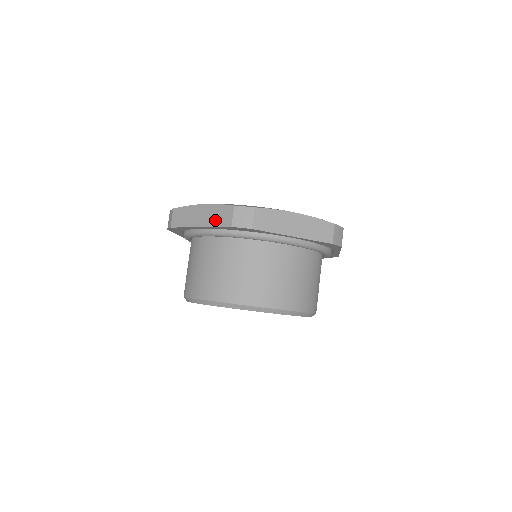
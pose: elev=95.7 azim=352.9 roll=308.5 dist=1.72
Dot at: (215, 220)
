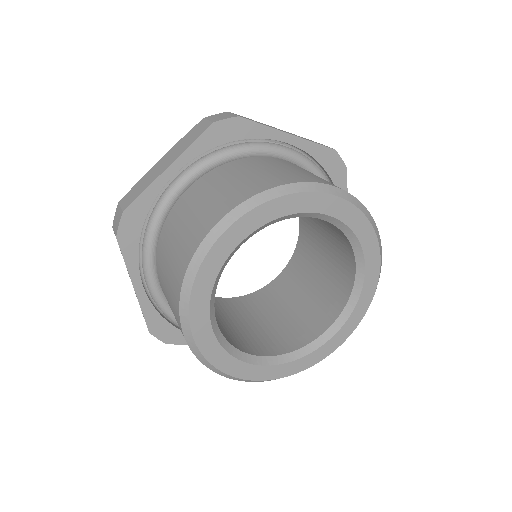
Dot at: (187, 143)
